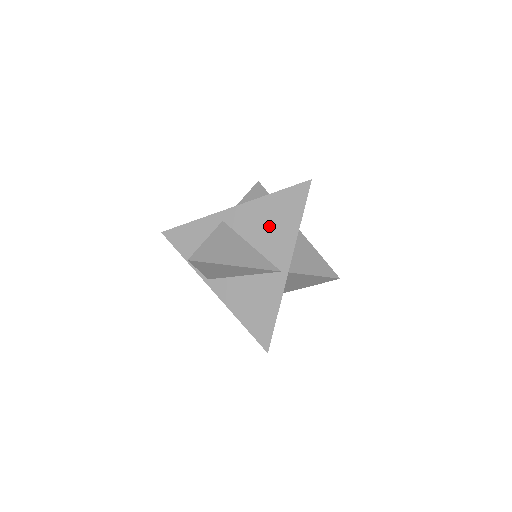
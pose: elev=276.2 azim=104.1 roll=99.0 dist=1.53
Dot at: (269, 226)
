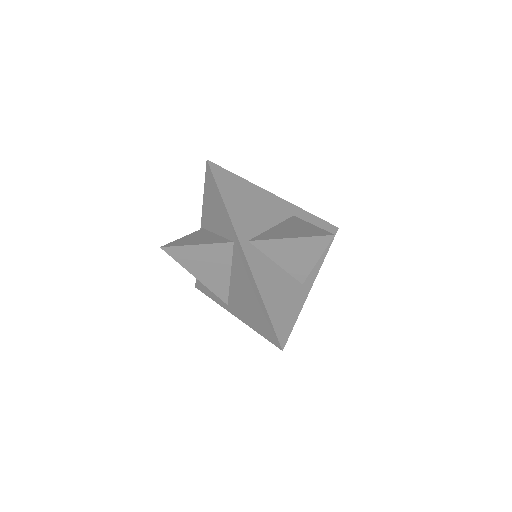
Dot at: (245, 297)
